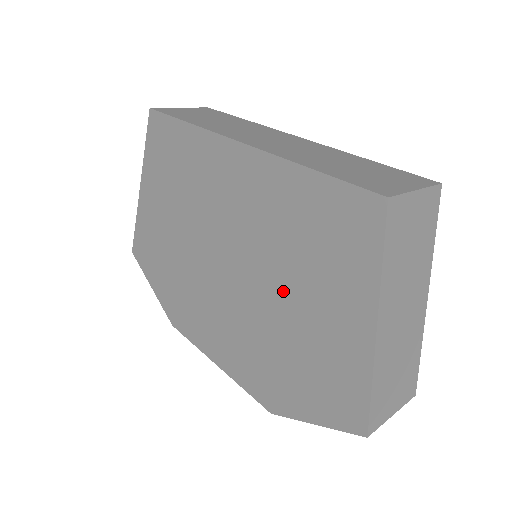
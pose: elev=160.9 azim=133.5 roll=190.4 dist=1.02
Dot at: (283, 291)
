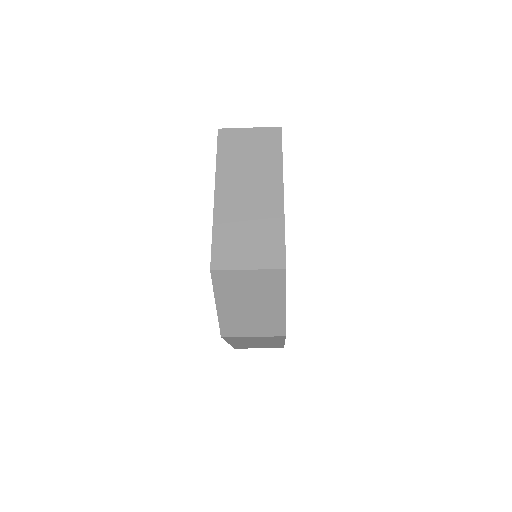
Dot at: occluded
